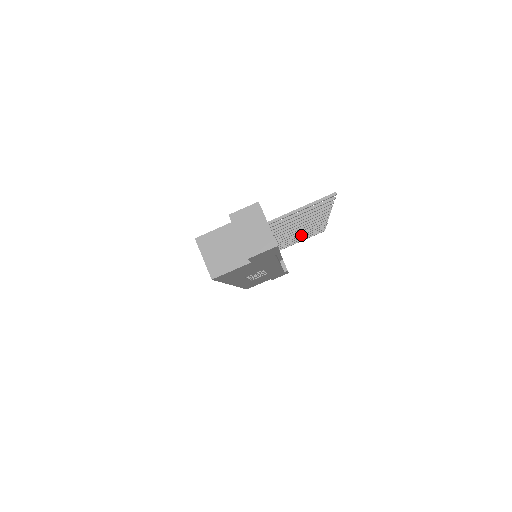
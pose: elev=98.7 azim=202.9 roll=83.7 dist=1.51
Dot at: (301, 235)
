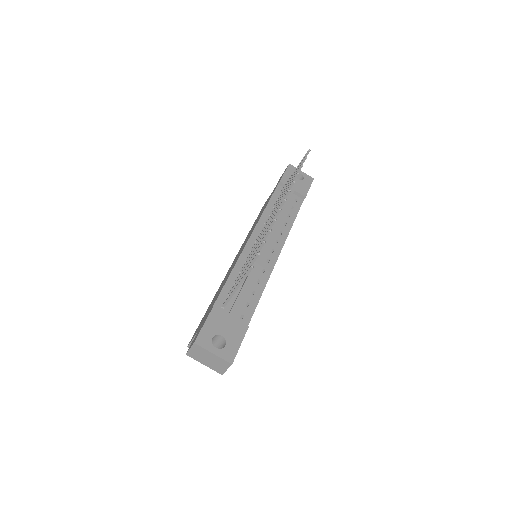
Dot at: occluded
